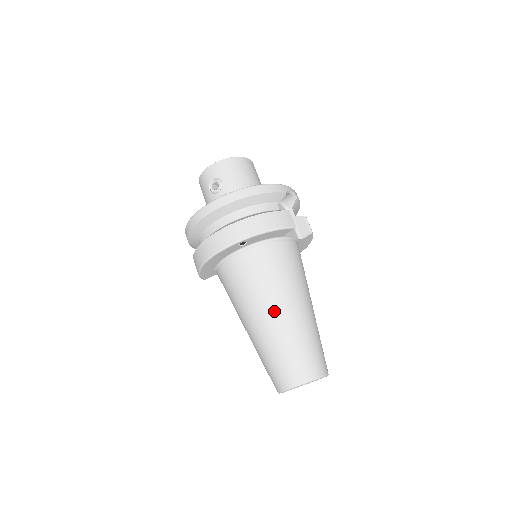
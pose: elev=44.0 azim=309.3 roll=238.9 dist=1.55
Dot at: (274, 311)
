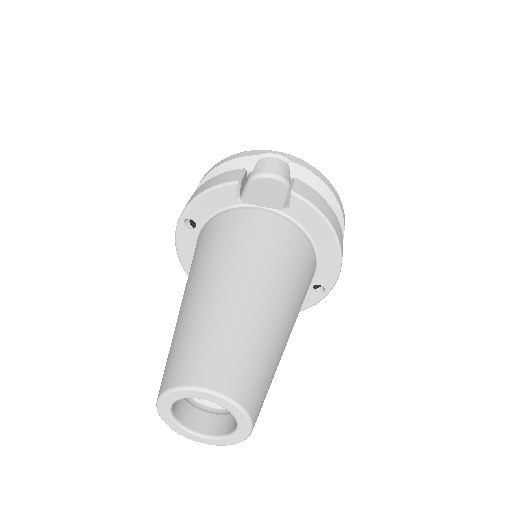
Dot at: (186, 293)
